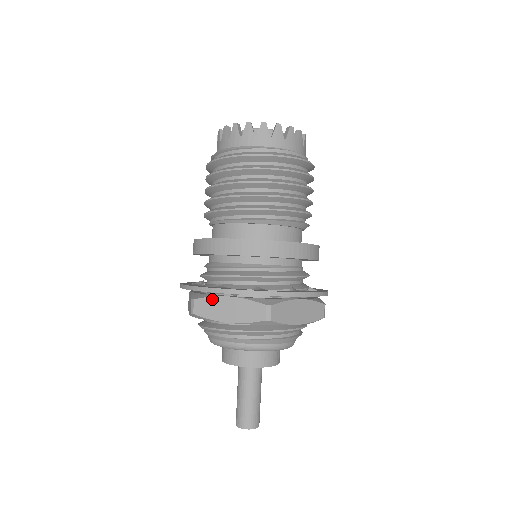
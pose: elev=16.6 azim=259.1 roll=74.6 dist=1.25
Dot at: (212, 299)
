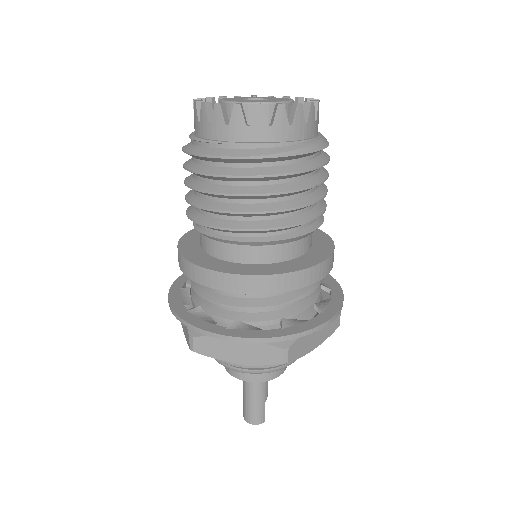
Dot at: occluded
